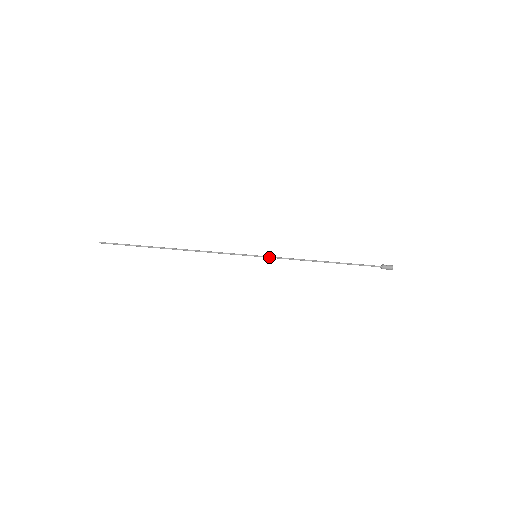
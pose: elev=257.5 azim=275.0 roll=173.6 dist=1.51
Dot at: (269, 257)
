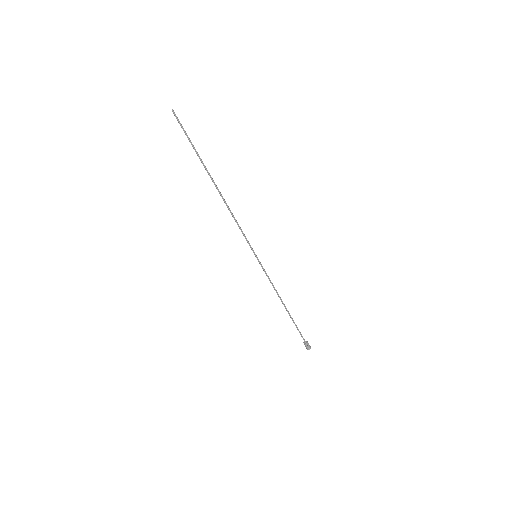
Dot at: (262, 266)
